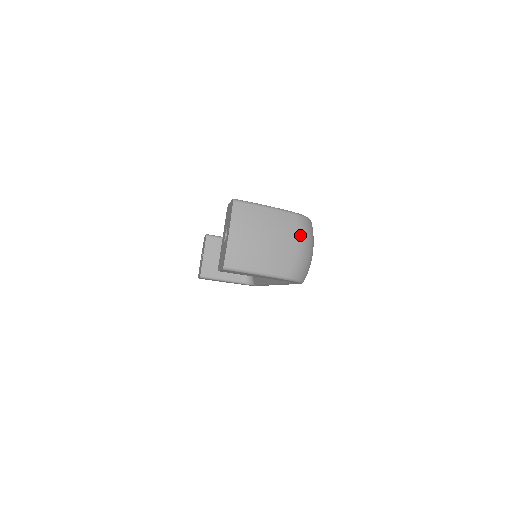
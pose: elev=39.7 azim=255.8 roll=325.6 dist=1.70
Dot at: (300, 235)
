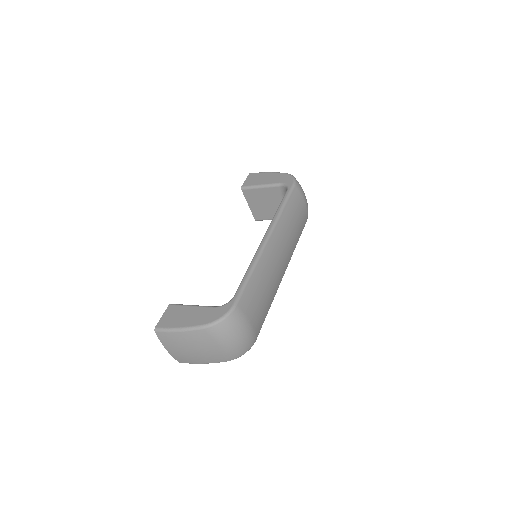
Dot at: (217, 340)
